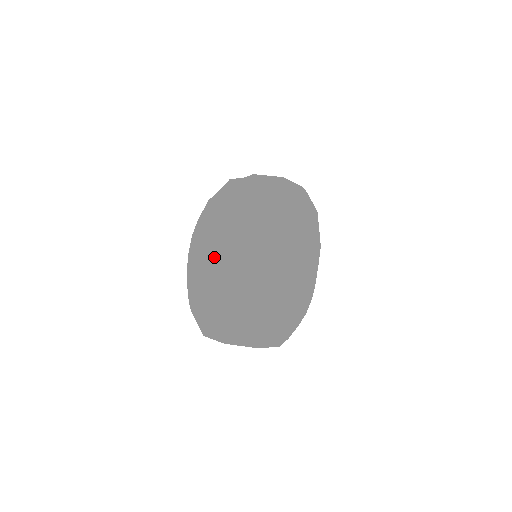
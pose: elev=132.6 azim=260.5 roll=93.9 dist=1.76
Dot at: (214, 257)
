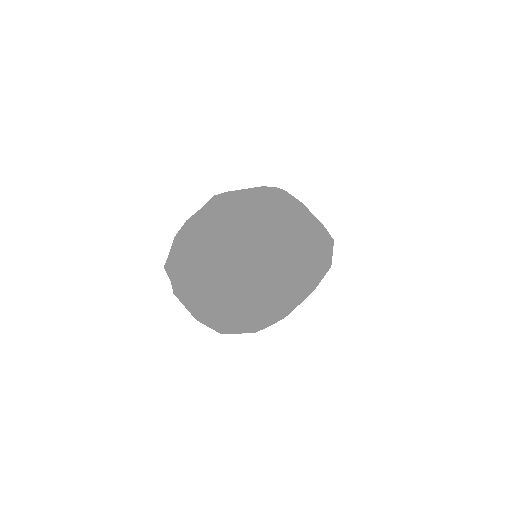
Dot at: (237, 206)
